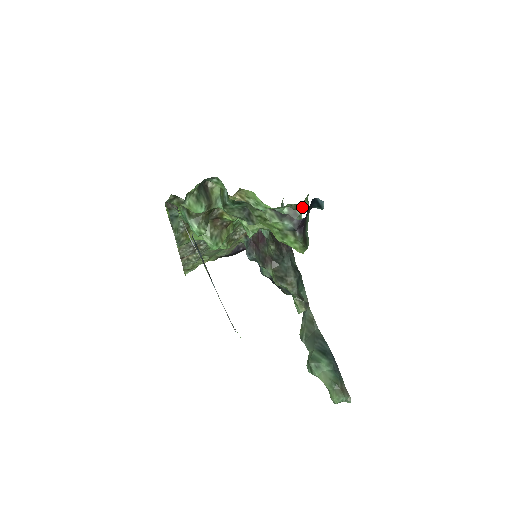
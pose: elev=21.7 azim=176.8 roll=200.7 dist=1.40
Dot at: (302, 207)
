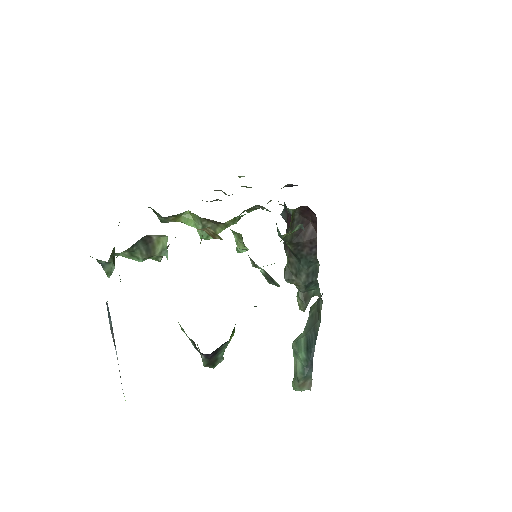
Dot at: occluded
